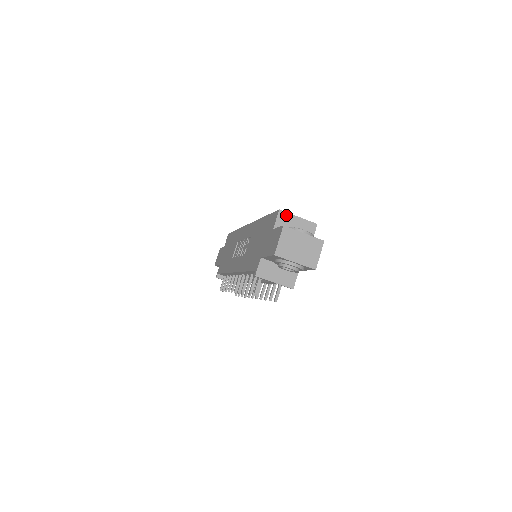
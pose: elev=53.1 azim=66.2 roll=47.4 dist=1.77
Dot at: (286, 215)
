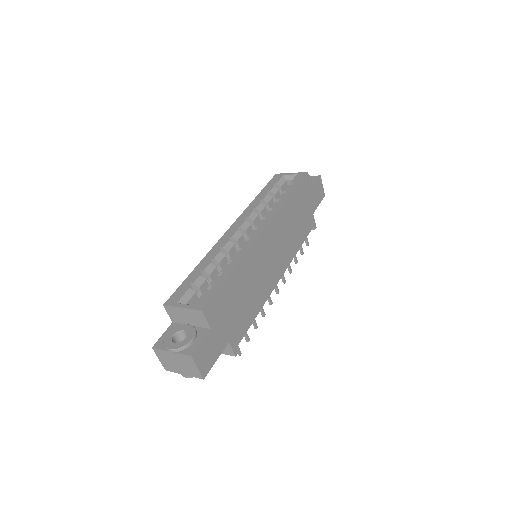
Dot at: (172, 309)
